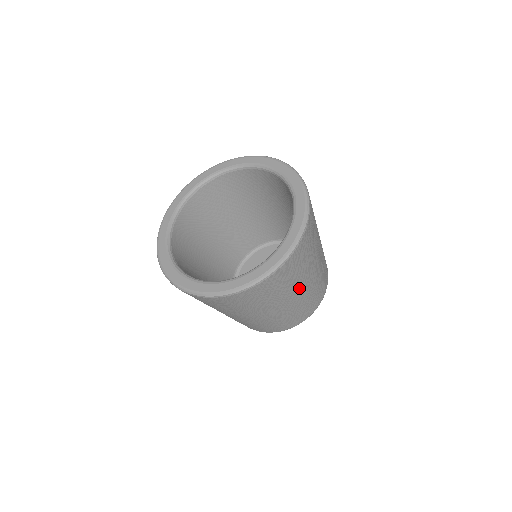
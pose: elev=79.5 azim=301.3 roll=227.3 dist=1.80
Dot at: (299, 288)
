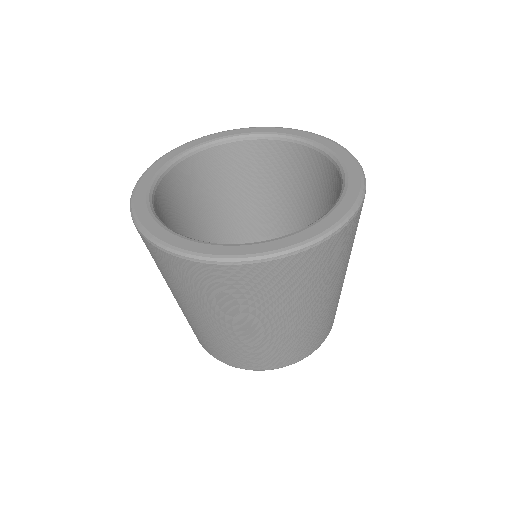
Dot at: (315, 302)
